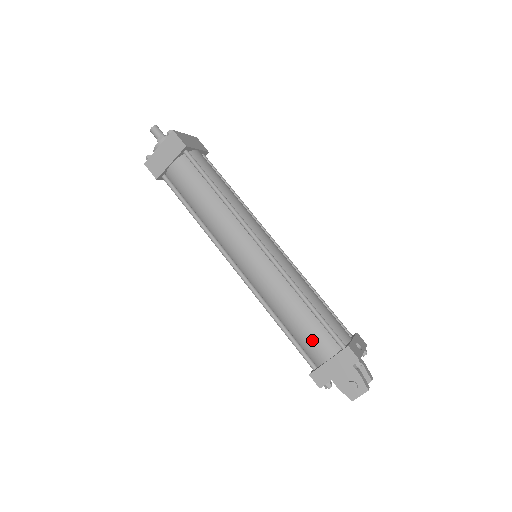
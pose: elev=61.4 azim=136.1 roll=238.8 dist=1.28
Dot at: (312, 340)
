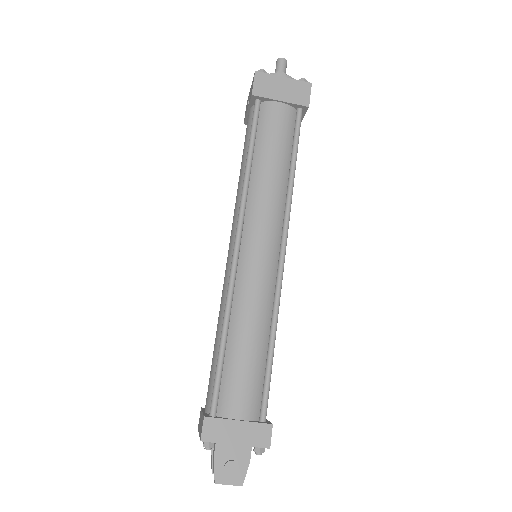
Dot at: (243, 385)
